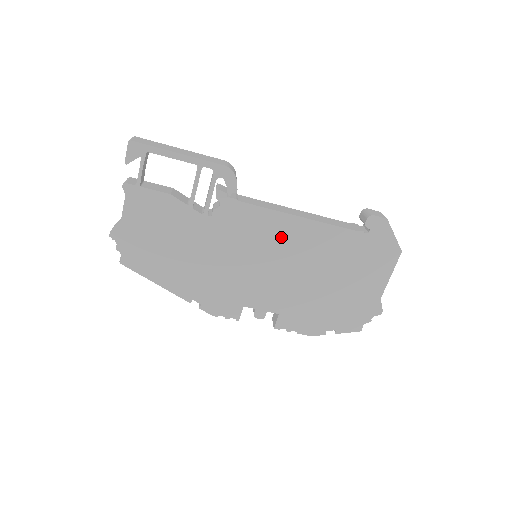
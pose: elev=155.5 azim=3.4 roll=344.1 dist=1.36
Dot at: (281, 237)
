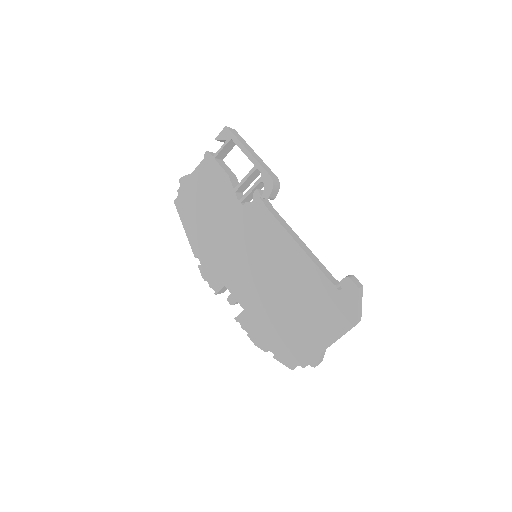
Dot at: (277, 251)
